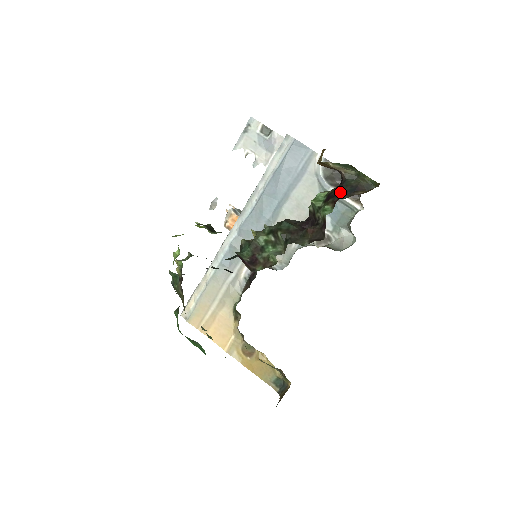
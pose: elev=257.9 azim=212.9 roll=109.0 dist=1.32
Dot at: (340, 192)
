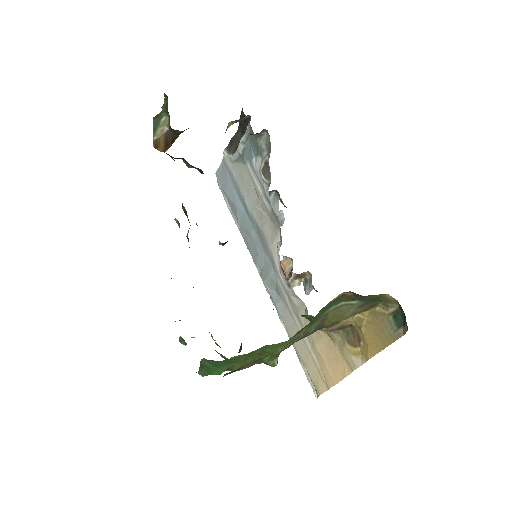
Dot at: occluded
